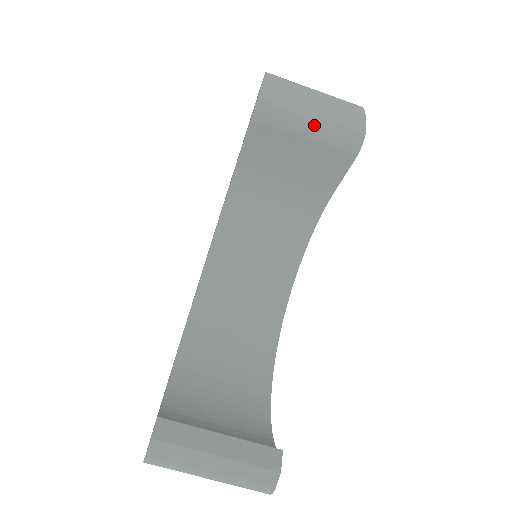
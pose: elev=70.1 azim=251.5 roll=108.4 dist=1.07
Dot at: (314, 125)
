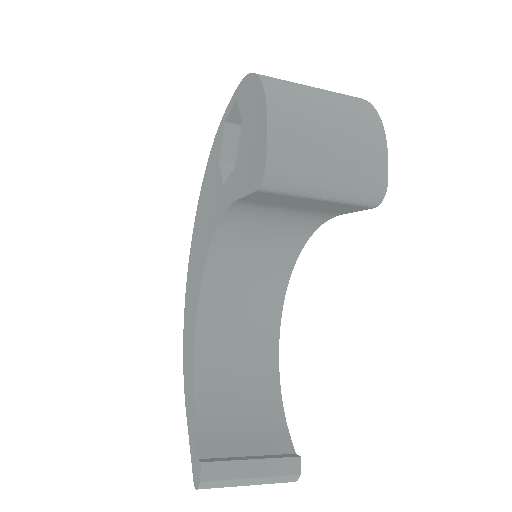
Dot at: (331, 190)
